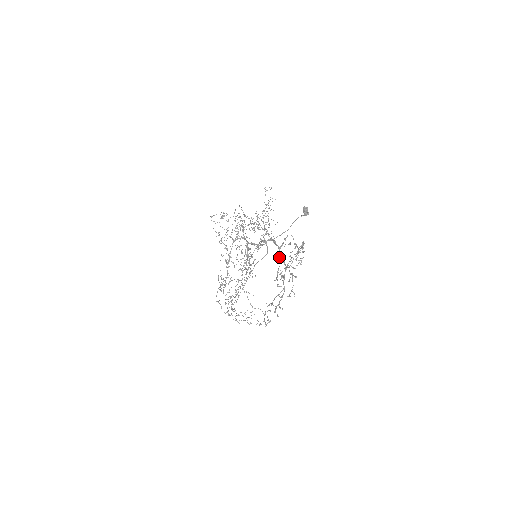
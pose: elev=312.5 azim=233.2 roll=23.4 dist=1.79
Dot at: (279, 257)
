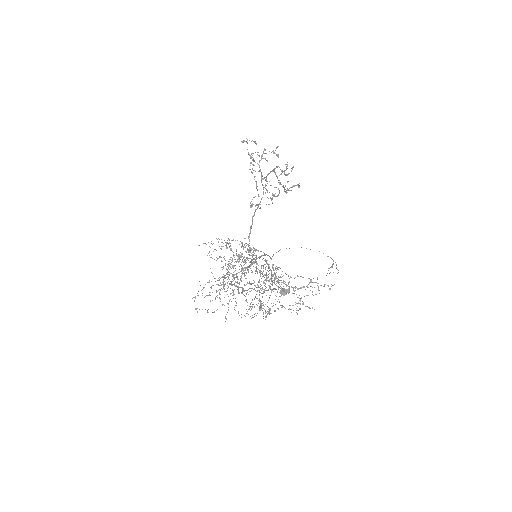
Dot at: (258, 204)
